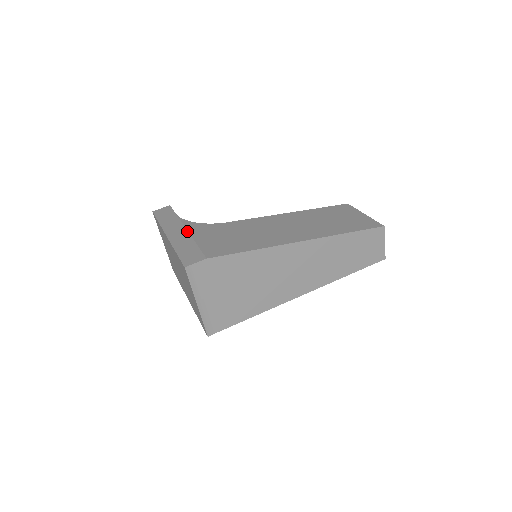
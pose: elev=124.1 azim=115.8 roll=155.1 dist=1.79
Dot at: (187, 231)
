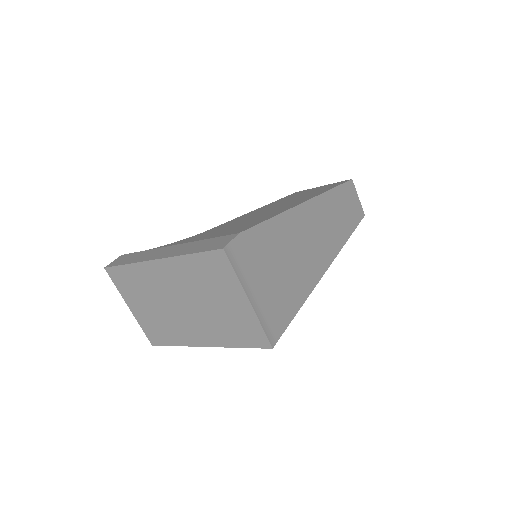
Dot at: (178, 244)
